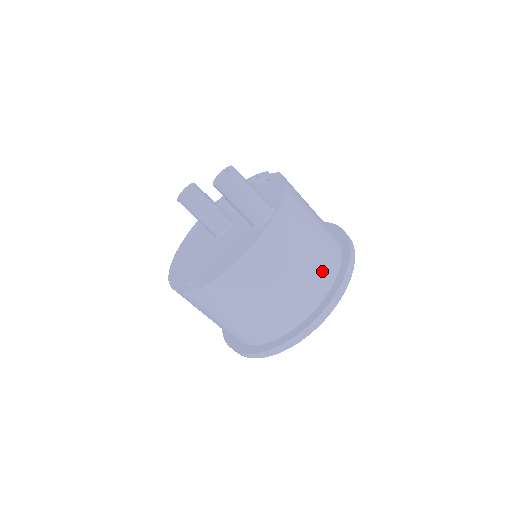
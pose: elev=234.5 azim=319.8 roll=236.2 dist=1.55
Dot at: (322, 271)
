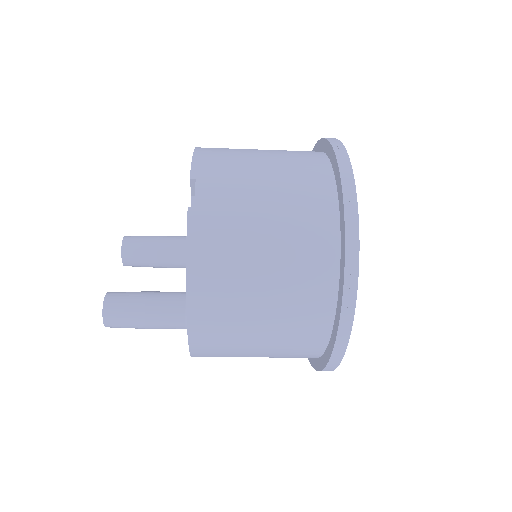
Dot at: (301, 338)
